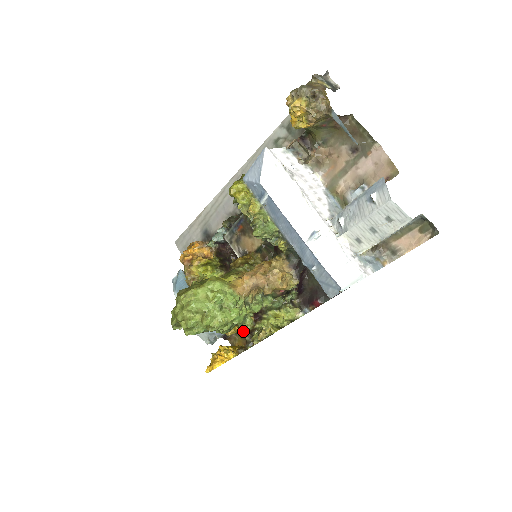
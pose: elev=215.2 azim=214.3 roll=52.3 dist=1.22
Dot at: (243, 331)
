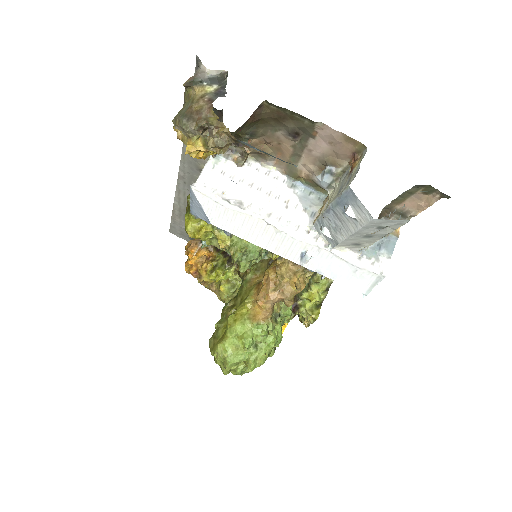
Dot at: occluded
